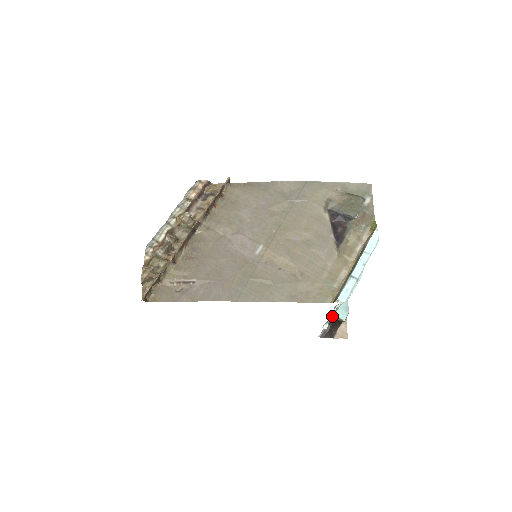
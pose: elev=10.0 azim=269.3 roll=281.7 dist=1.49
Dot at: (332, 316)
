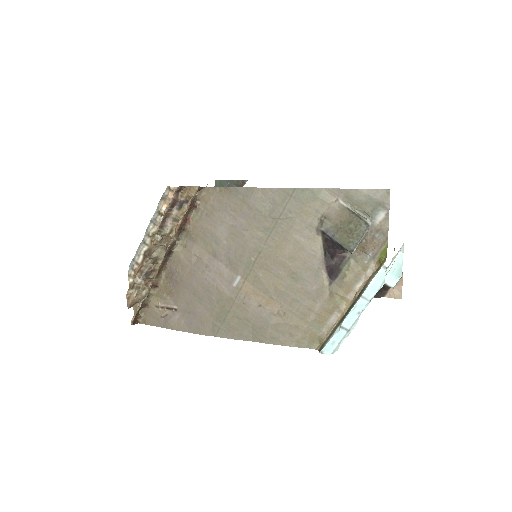
Dot at: occluded
